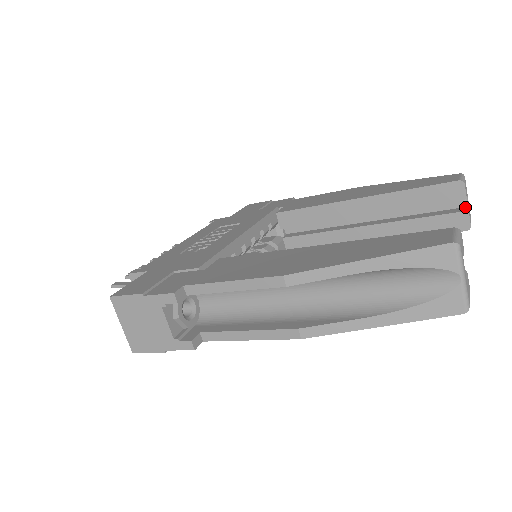
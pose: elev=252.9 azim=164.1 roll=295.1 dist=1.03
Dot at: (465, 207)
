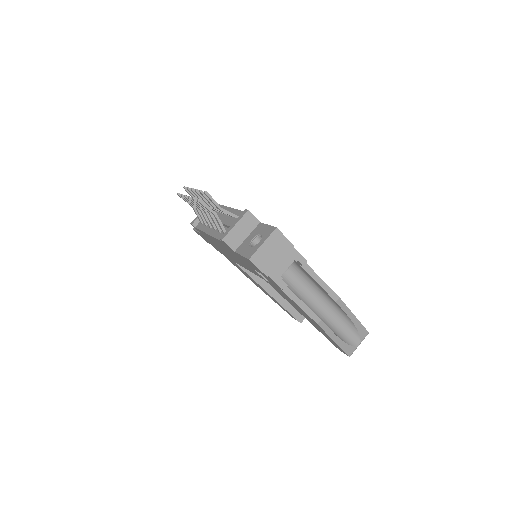
Dot at: occluded
